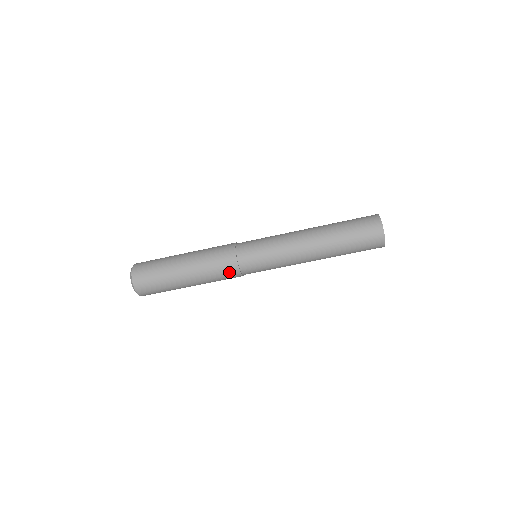
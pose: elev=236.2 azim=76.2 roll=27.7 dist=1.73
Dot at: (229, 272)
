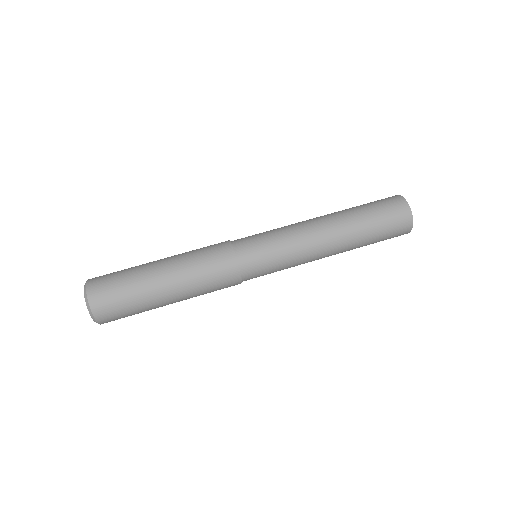
Dot at: (221, 259)
